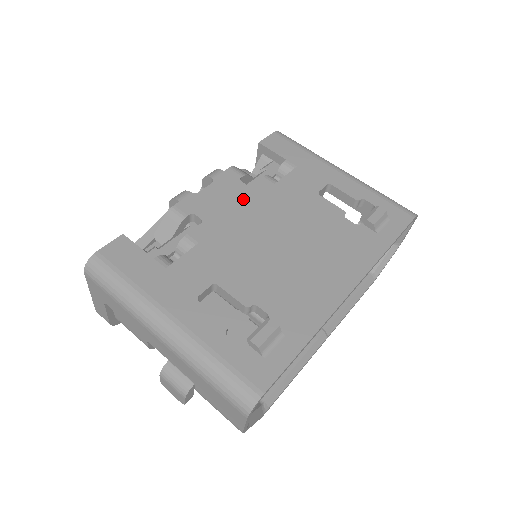
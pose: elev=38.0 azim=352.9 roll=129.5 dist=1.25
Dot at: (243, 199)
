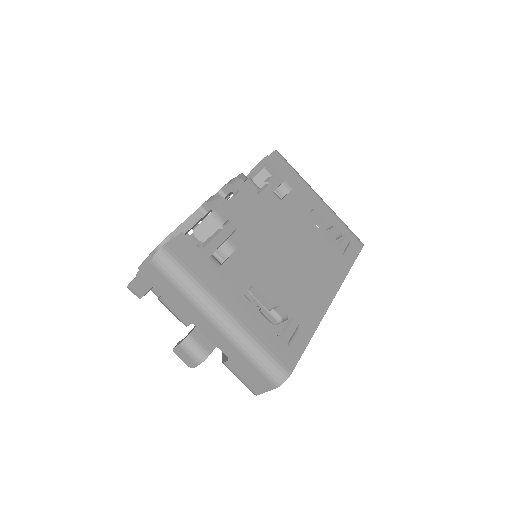
Dot at: (261, 212)
